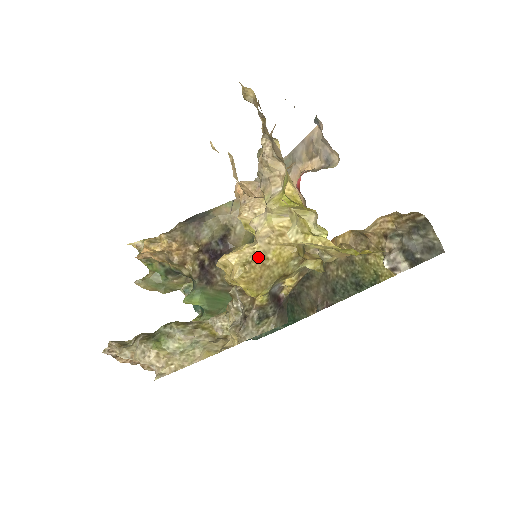
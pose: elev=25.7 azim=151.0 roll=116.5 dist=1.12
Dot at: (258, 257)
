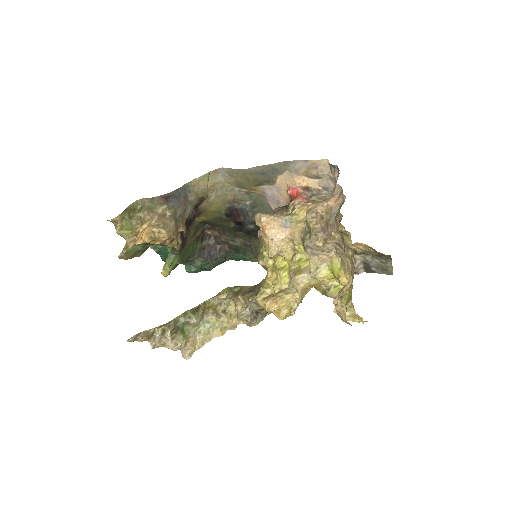
Dot at: occluded
